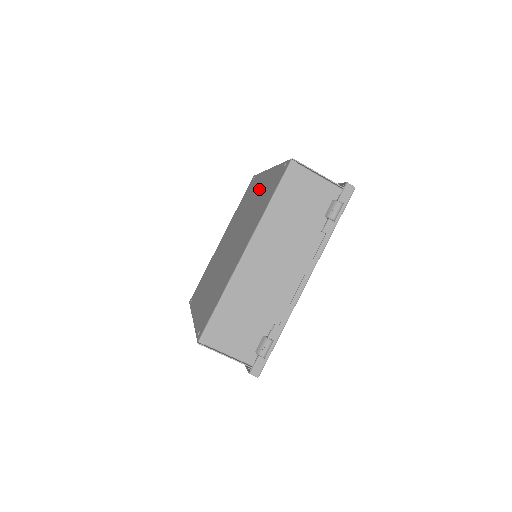
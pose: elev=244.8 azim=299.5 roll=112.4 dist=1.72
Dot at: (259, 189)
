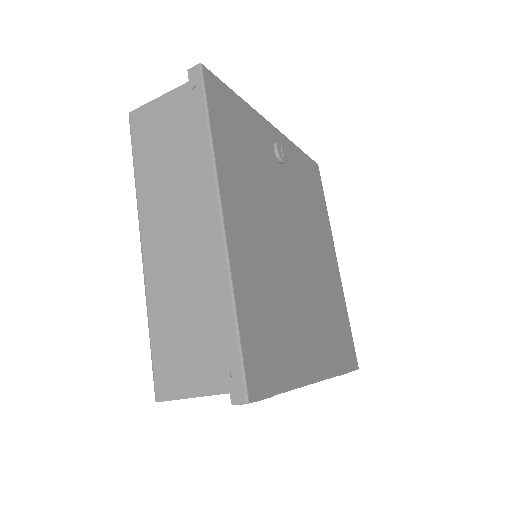
Dot at: occluded
